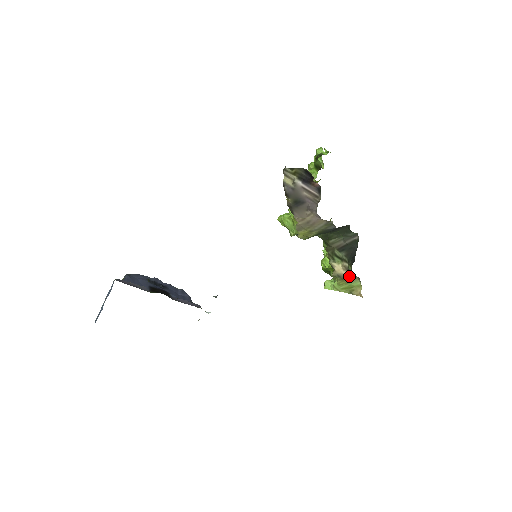
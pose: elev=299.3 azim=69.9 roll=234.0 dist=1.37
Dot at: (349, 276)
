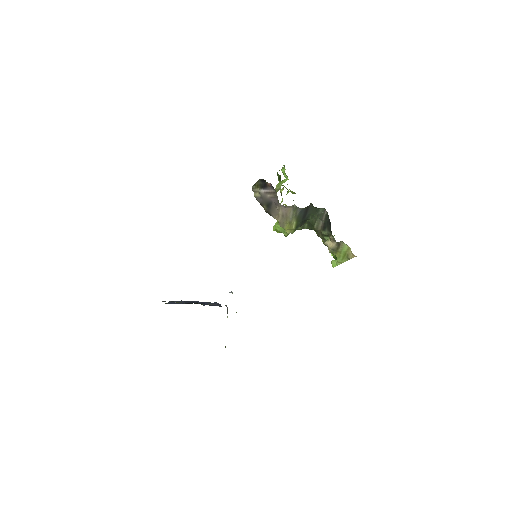
Dot at: (338, 245)
